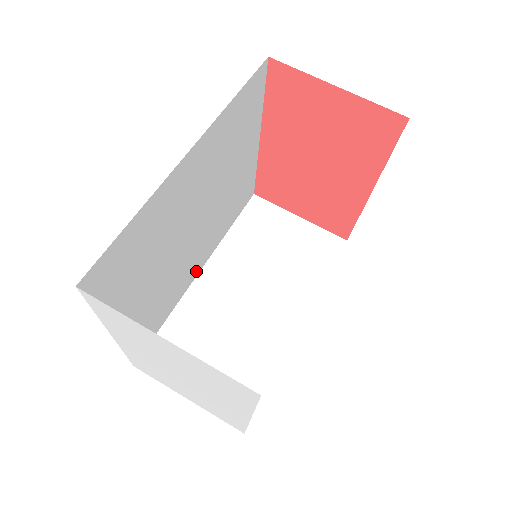
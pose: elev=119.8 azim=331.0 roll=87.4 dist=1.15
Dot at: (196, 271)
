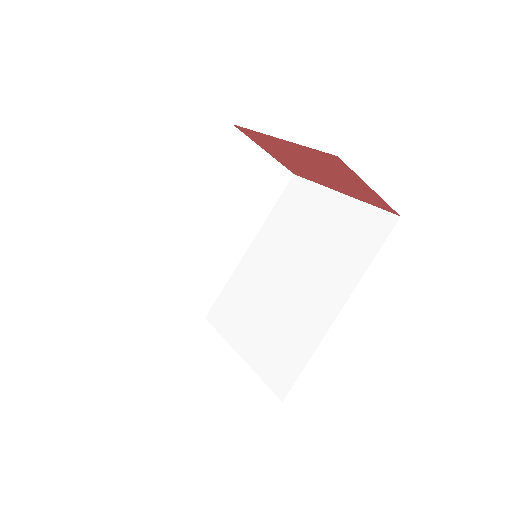
Dot at: occluded
